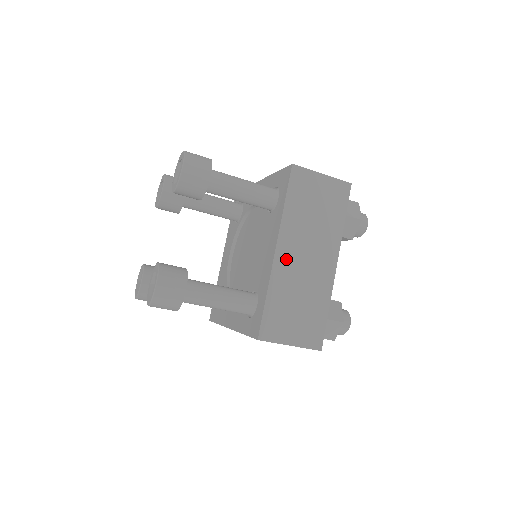
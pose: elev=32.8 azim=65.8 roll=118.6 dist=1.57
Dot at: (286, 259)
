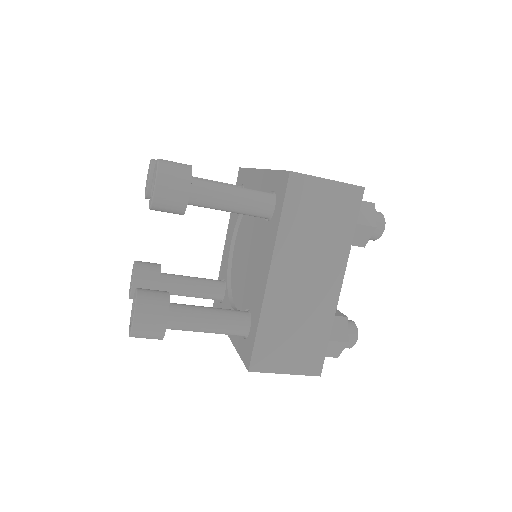
Dot at: (281, 284)
